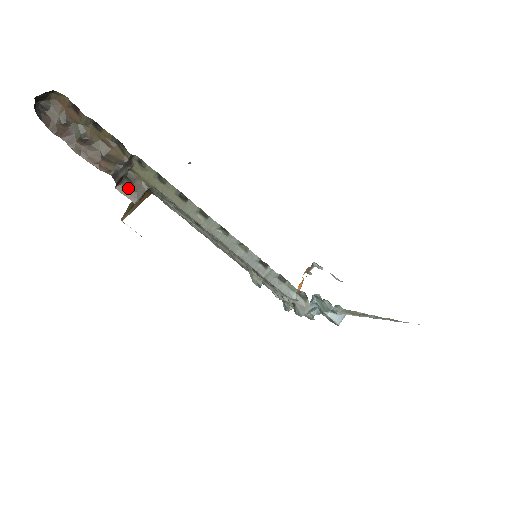
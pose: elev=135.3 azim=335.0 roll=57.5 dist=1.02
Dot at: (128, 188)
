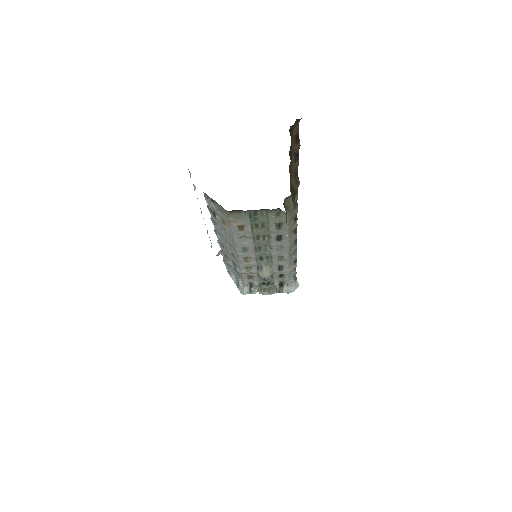
Dot at: occluded
